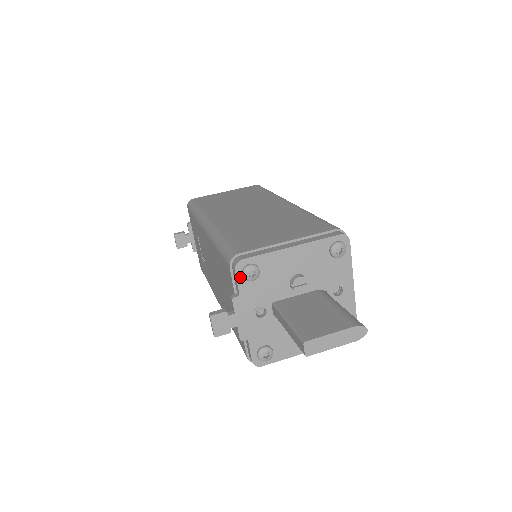
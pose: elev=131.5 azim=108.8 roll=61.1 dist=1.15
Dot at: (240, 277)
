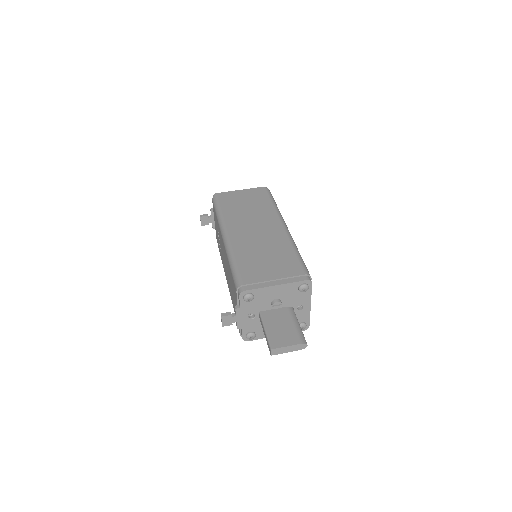
Dot at: (242, 299)
